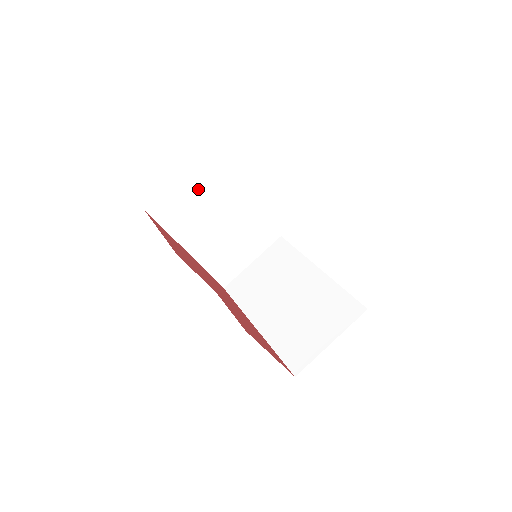
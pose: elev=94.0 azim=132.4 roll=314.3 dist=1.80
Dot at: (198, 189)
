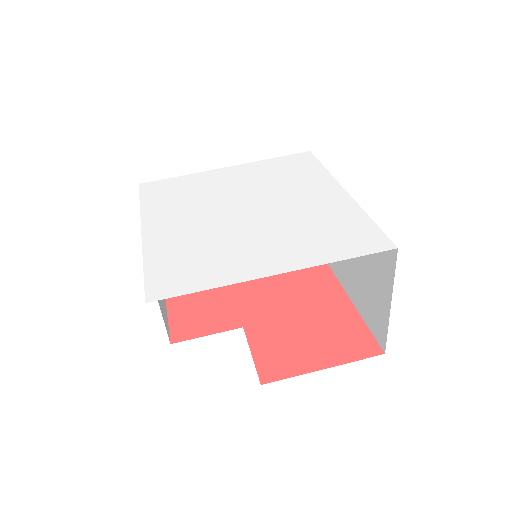
Dot at: occluded
